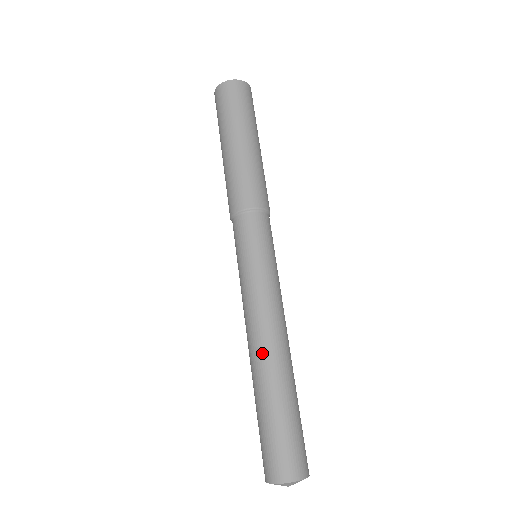
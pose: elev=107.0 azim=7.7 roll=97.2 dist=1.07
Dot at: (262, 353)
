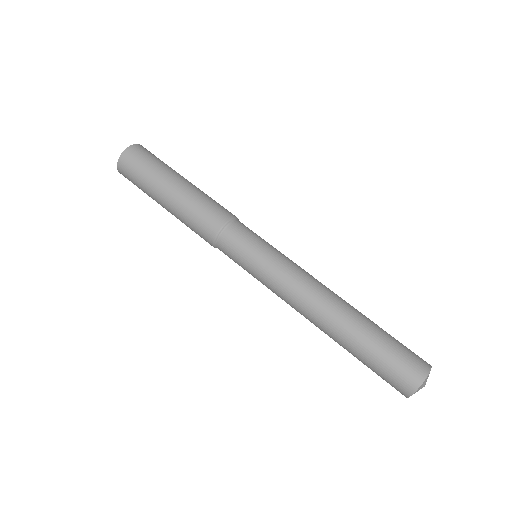
Dot at: (321, 320)
